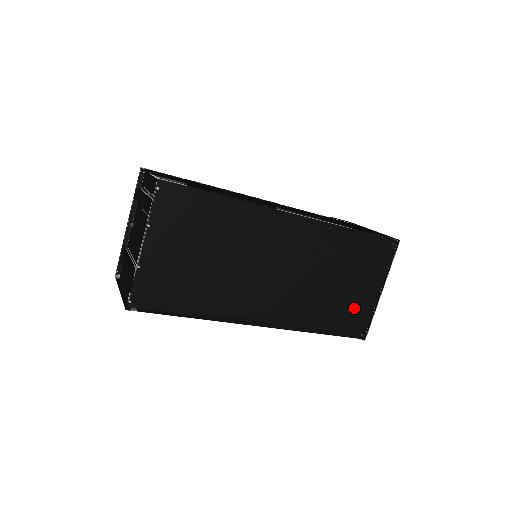
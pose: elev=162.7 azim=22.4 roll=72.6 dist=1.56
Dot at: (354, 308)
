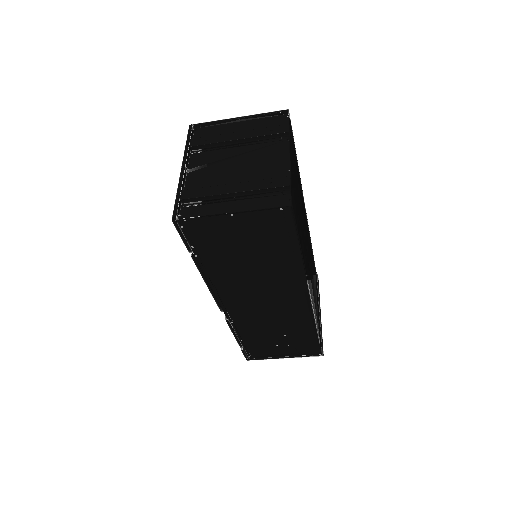
Dot at: (318, 319)
